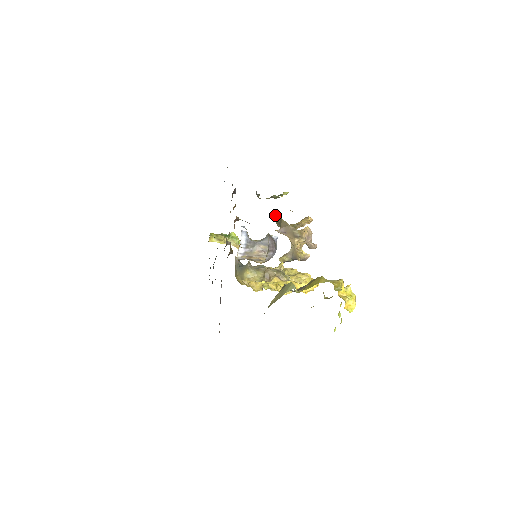
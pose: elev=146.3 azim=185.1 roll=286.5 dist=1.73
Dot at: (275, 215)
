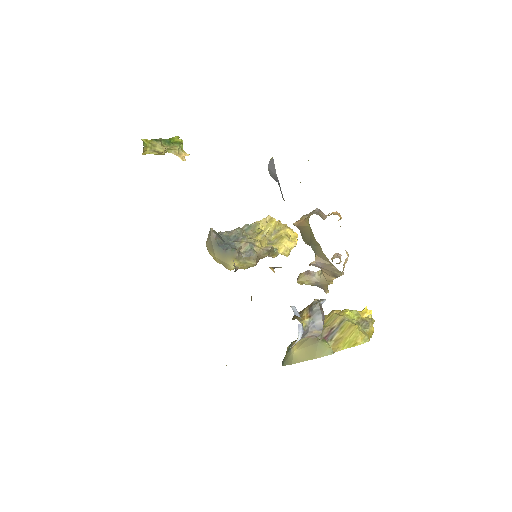
Dot at: (305, 230)
